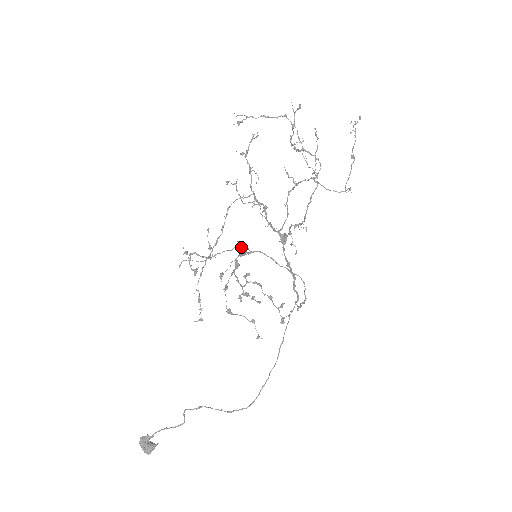
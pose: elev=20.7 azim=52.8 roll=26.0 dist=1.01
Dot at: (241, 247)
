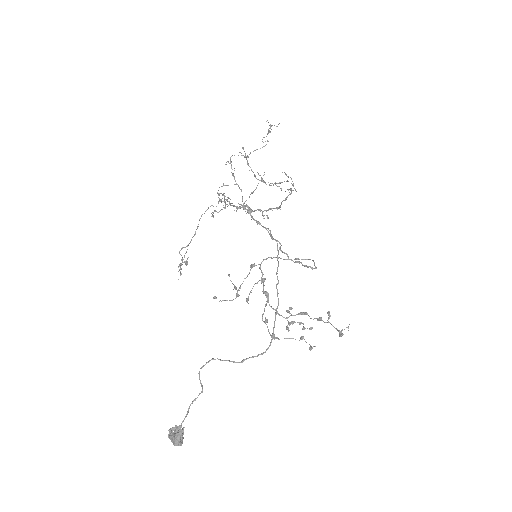
Dot at: (252, 266)
